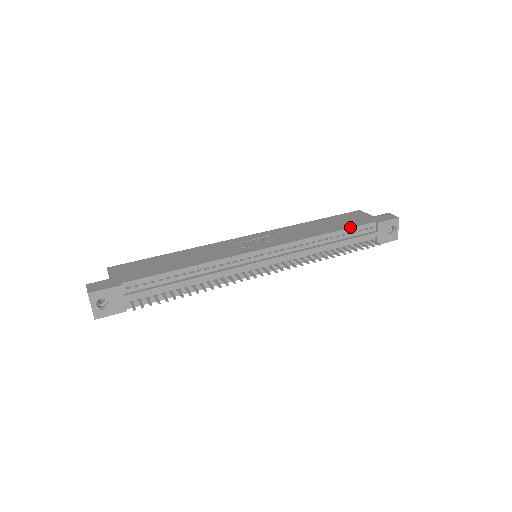
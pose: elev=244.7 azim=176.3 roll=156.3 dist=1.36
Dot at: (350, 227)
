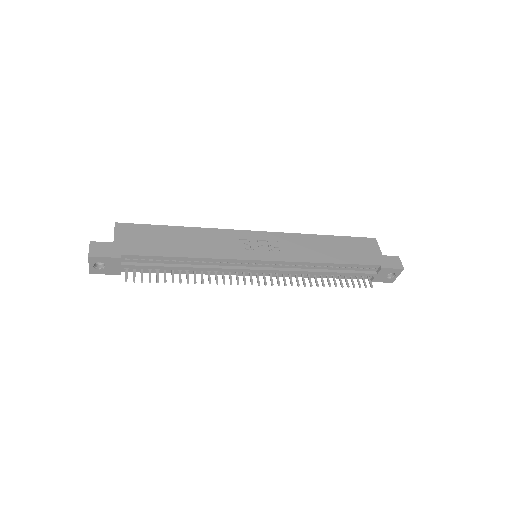
Dot at: (354, 263)
